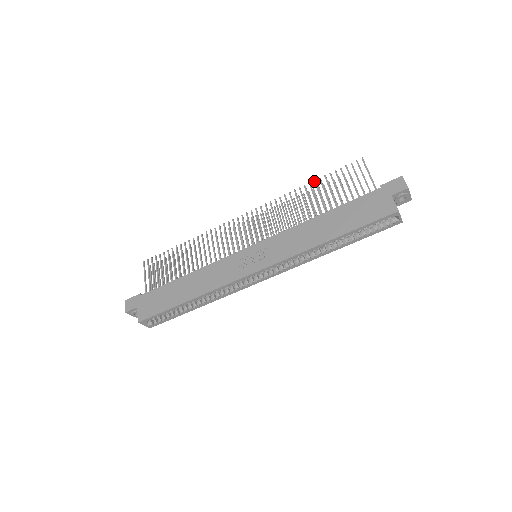
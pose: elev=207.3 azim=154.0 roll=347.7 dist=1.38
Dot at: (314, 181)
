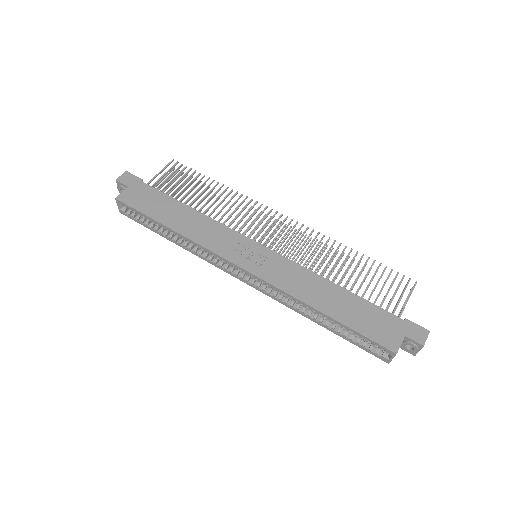
Dot at: (362, 255)
